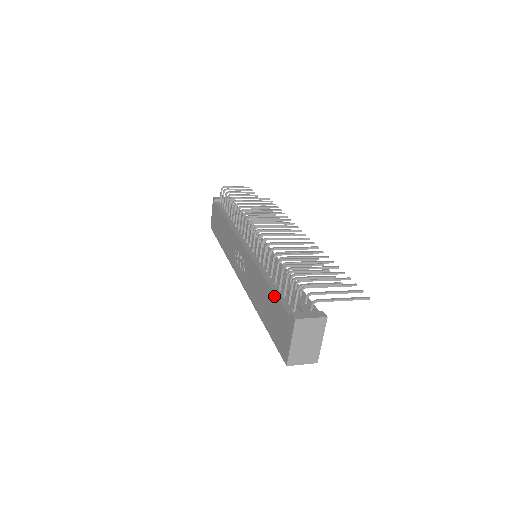
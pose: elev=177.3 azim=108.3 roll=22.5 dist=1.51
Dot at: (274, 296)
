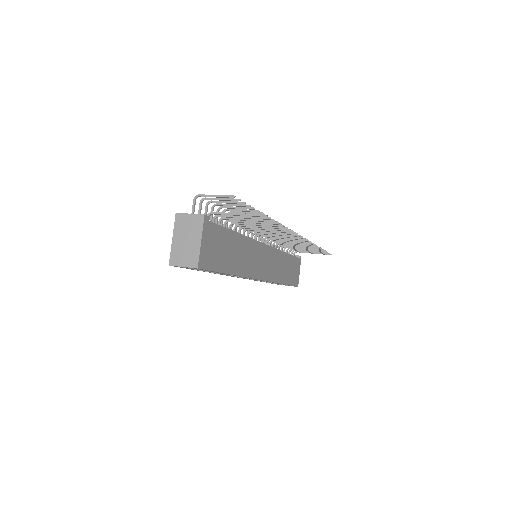
Dot at: occluded
